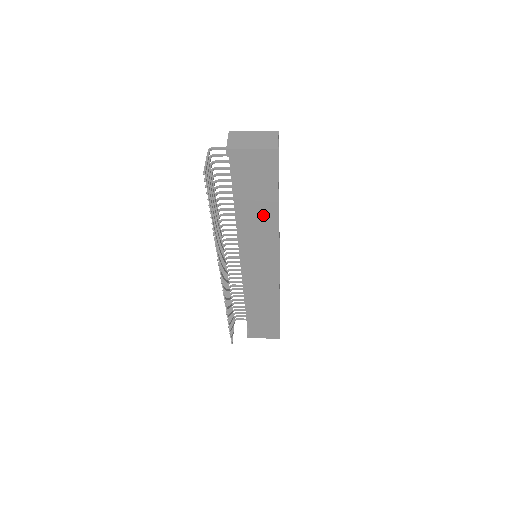
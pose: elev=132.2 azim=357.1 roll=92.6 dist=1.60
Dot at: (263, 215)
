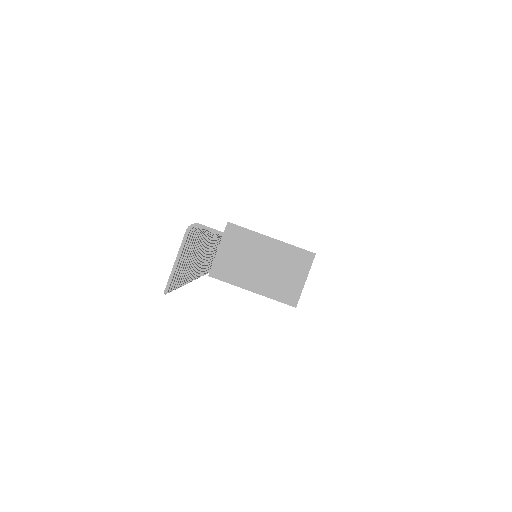
Dot at: occluded
